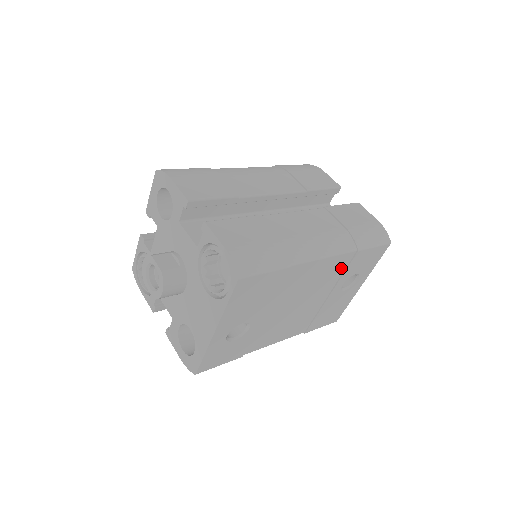
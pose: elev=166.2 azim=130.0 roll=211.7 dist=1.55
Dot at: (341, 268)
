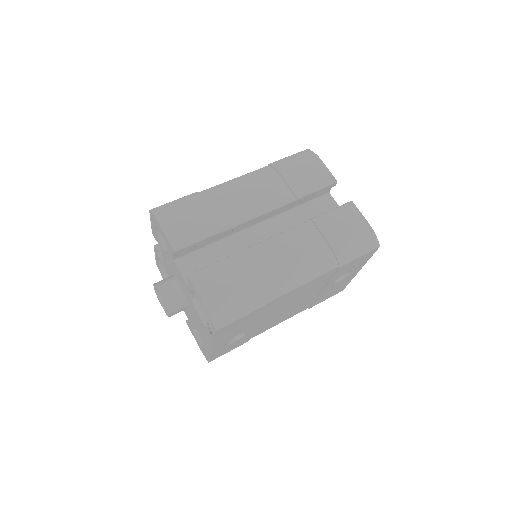
Dot at: (326, 278)
